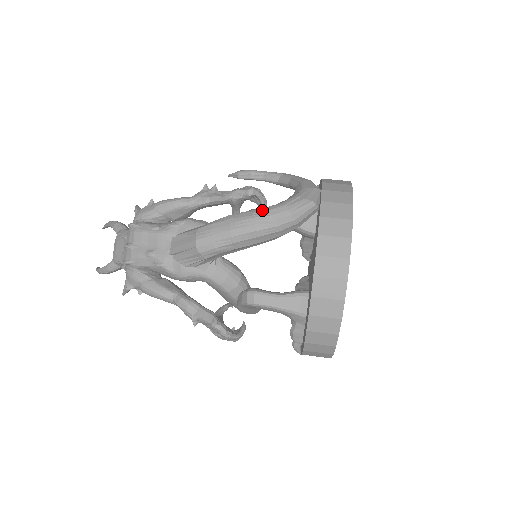
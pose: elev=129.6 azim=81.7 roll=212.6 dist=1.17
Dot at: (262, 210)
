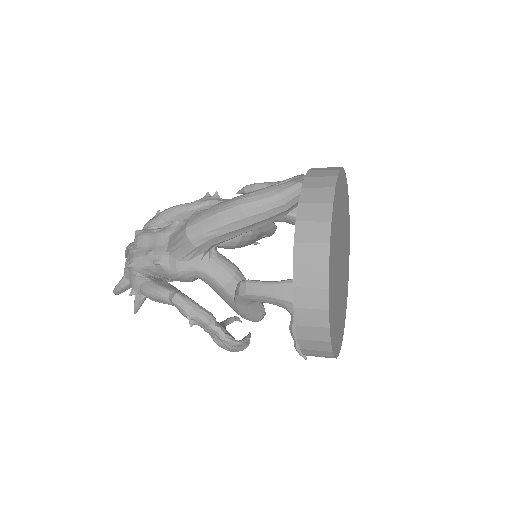
Dot at: (248, 193)
